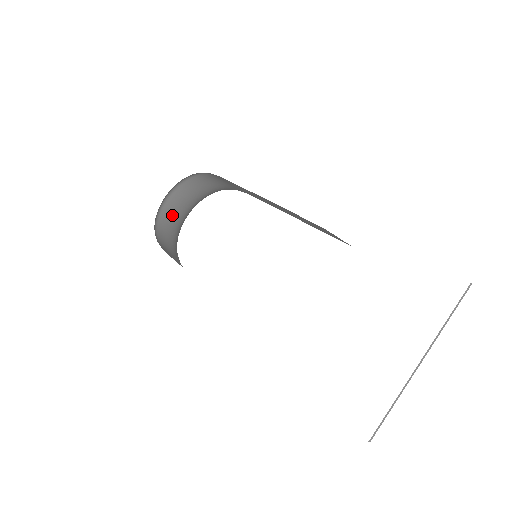
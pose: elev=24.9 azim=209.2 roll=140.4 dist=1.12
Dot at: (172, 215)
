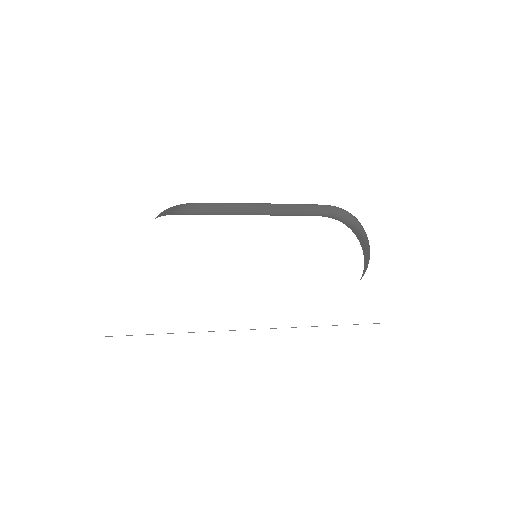
Dot at: occluded
